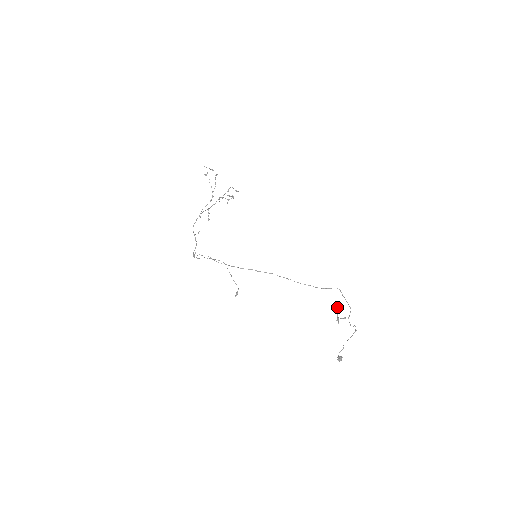
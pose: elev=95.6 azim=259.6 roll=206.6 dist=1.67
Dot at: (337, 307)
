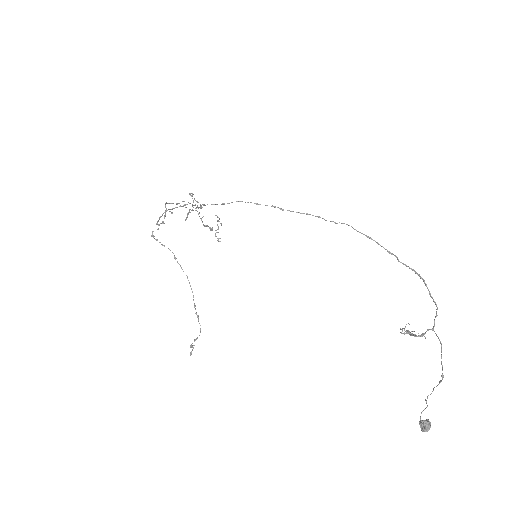
Dot at: occluded
